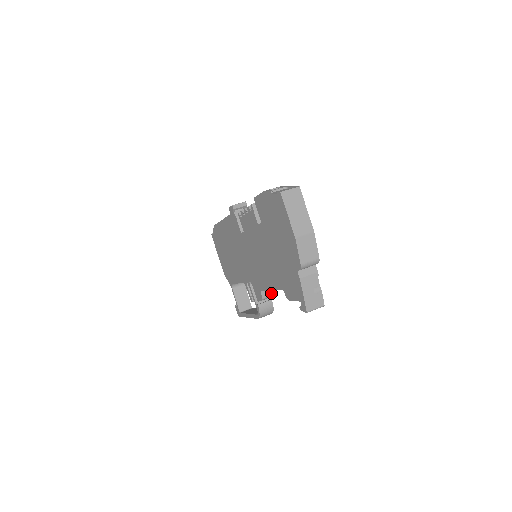
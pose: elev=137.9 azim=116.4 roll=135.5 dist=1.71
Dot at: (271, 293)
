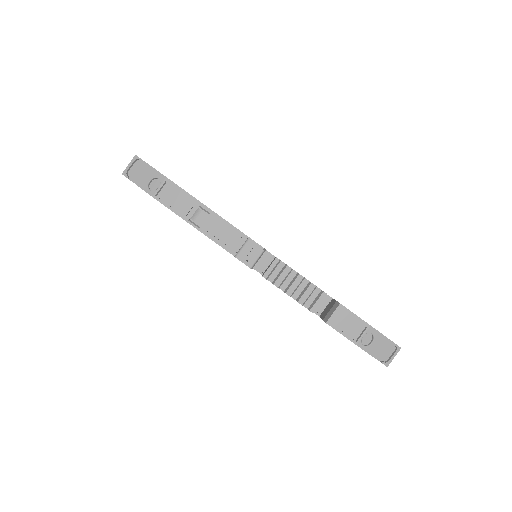
Dot at: occluded
